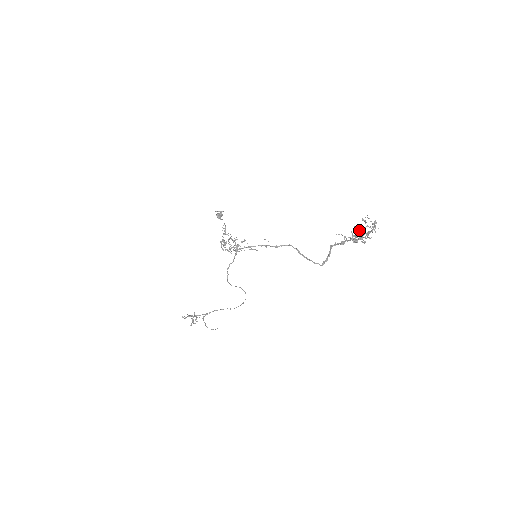
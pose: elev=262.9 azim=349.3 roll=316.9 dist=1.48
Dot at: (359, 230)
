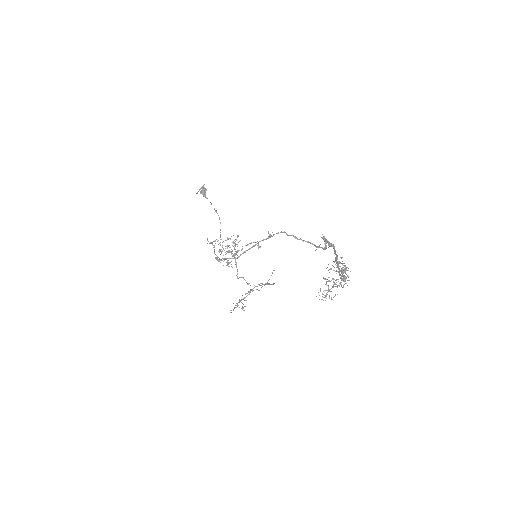
Dot at: (327, 292)
